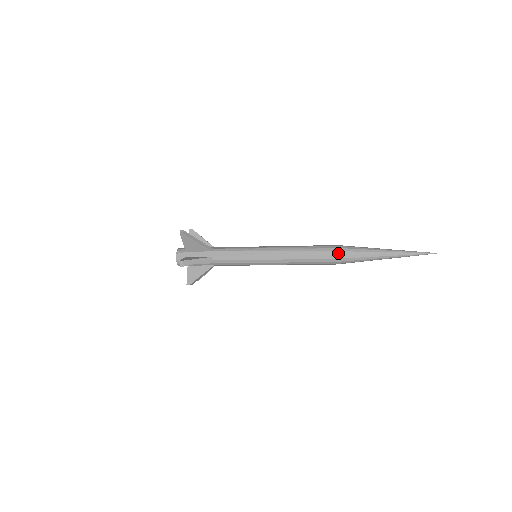
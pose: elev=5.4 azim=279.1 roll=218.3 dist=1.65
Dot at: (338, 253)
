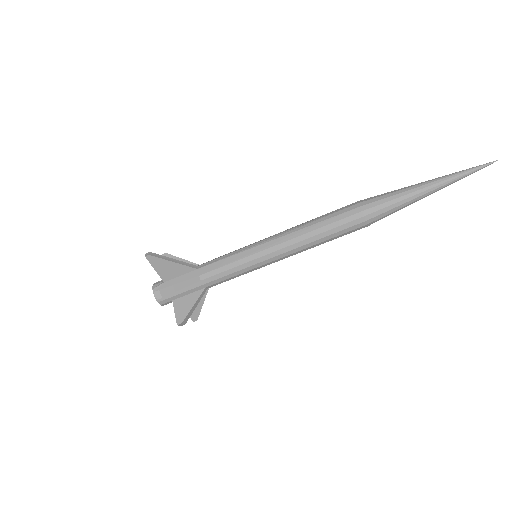
Dot at: (362, 208)
